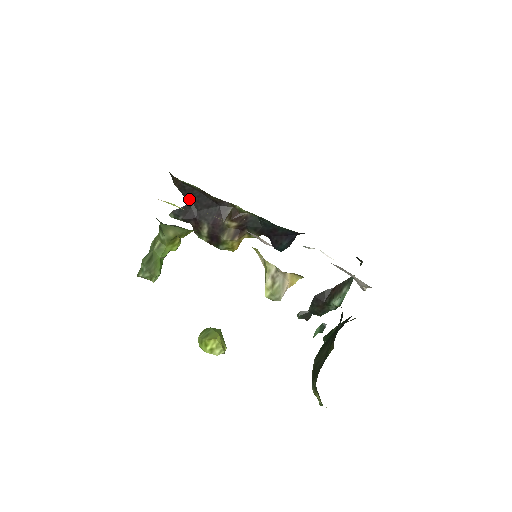
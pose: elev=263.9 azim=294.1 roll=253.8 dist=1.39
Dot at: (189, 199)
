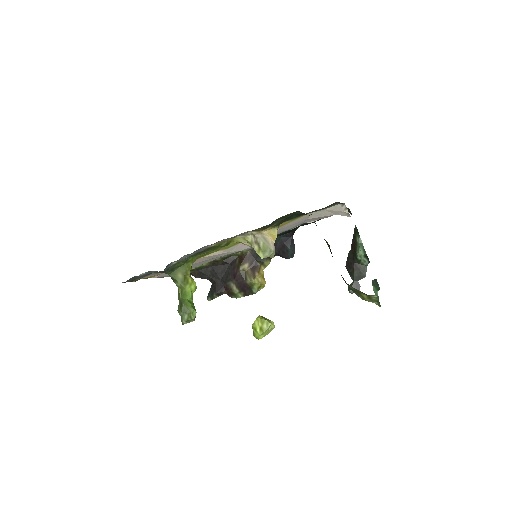
Dot at: (210, 278)
